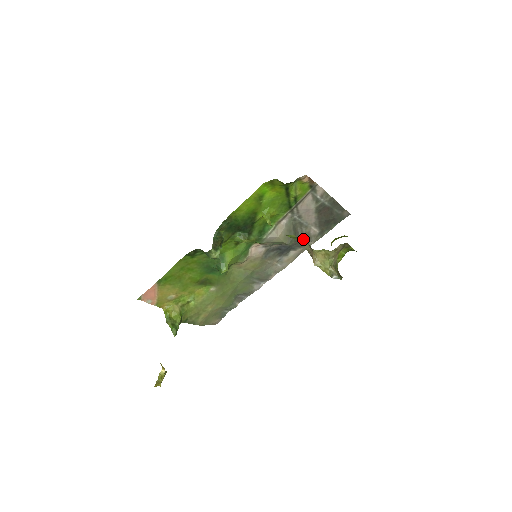
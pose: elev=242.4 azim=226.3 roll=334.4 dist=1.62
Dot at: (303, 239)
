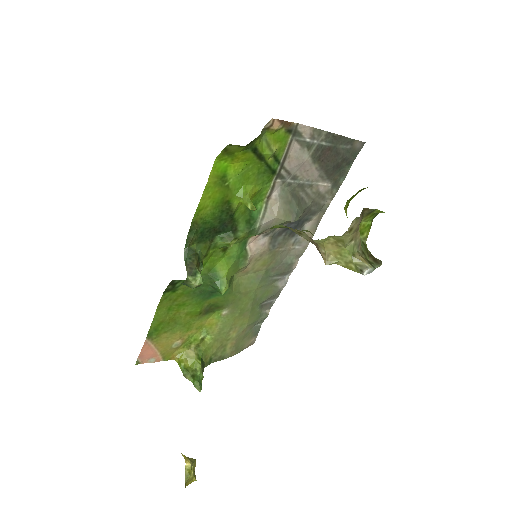
Dot at: (314, 203)
